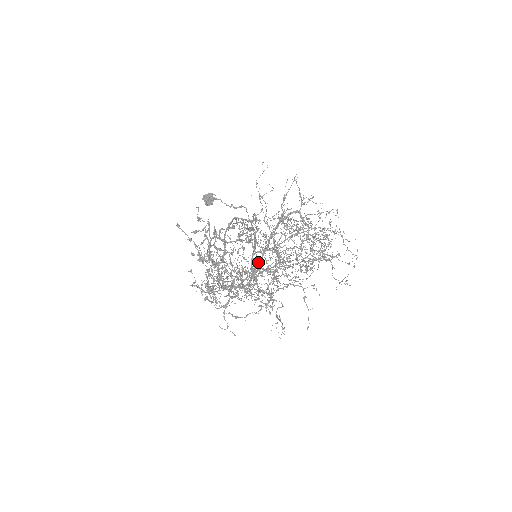
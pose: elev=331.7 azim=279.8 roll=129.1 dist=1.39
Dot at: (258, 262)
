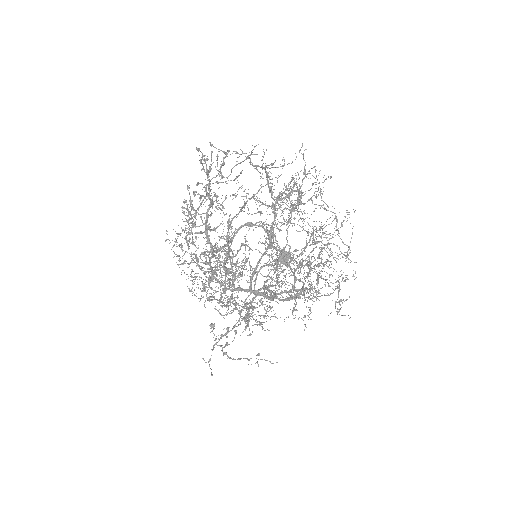
Dot at: (267, 280)
